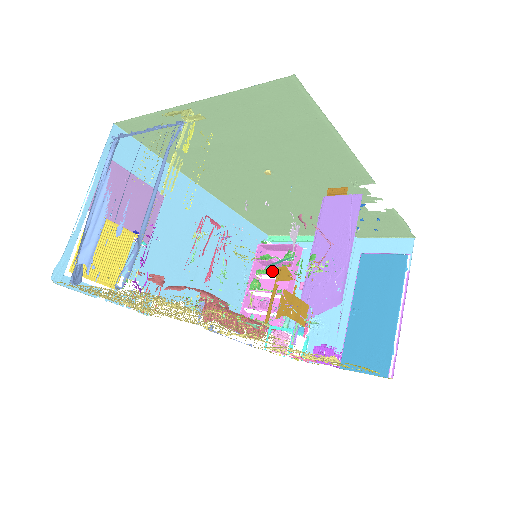
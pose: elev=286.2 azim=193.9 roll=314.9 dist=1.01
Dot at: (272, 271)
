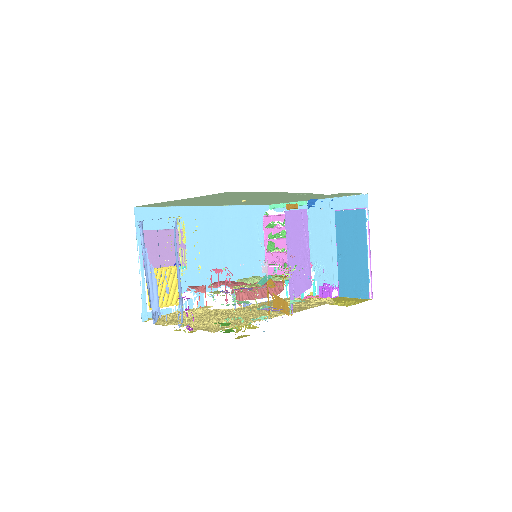
Dot at: (278, 235)
